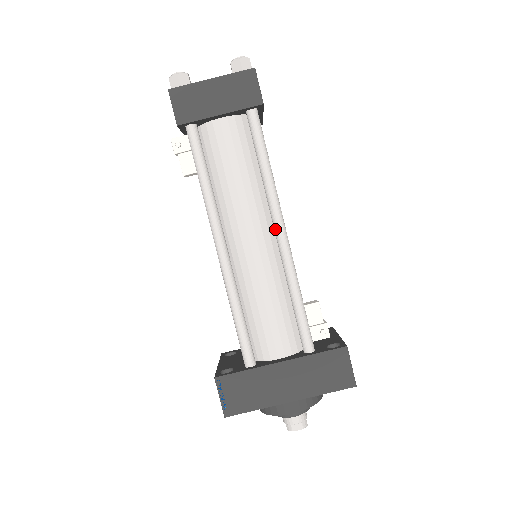
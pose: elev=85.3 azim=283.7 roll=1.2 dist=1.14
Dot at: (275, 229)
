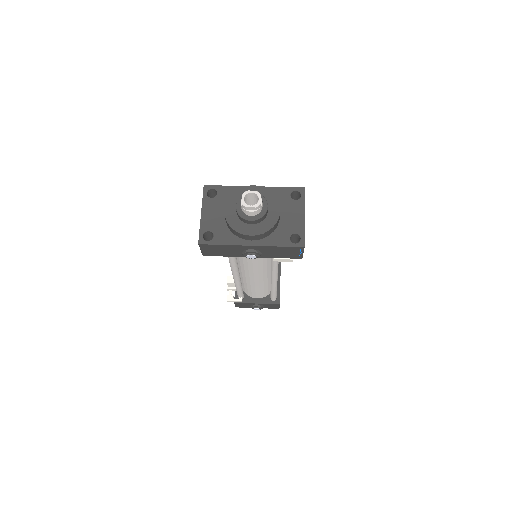
Dot at: occluded
